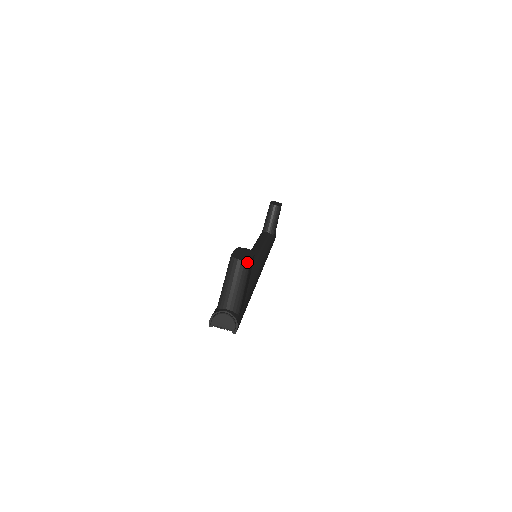
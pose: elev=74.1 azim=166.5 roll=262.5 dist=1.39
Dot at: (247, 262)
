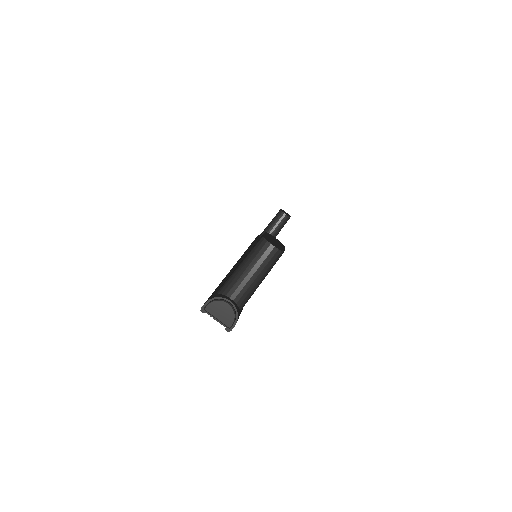
Dot at: (280, 252)
